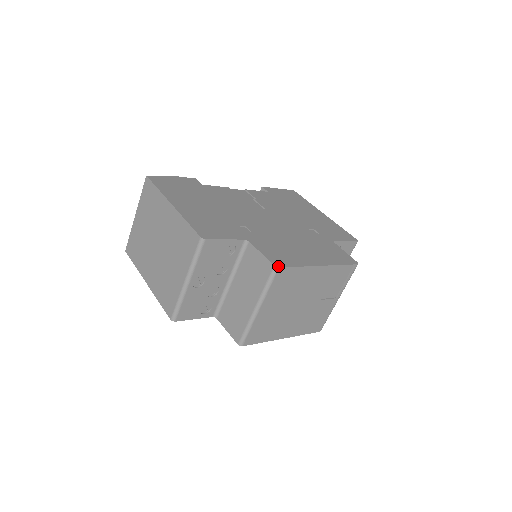
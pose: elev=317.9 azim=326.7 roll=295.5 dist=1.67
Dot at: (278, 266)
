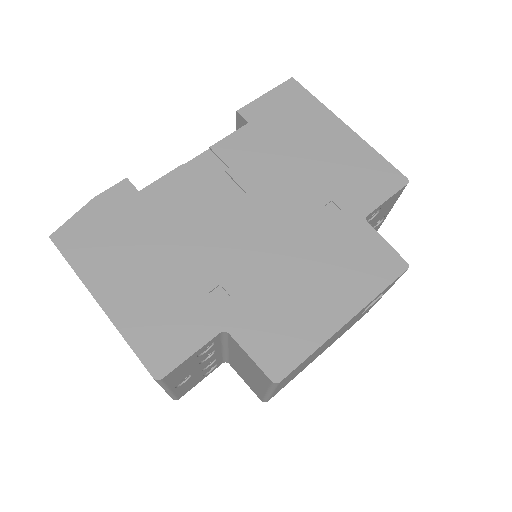
Dot at: (278, 380)
